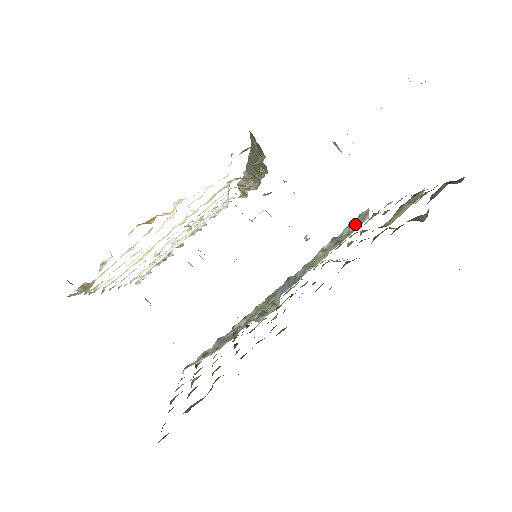
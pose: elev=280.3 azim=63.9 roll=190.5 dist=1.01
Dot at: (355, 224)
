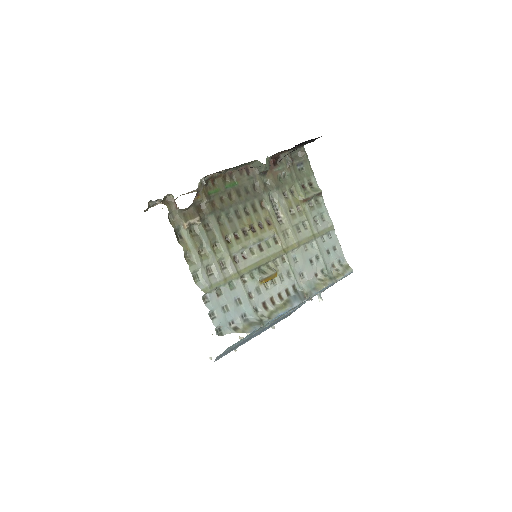
Dot at: (341, 270)
